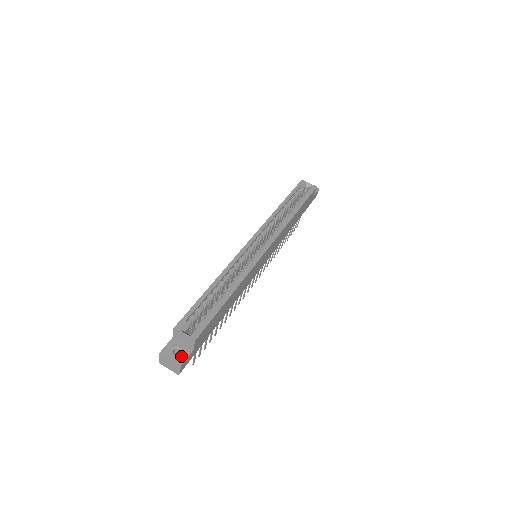
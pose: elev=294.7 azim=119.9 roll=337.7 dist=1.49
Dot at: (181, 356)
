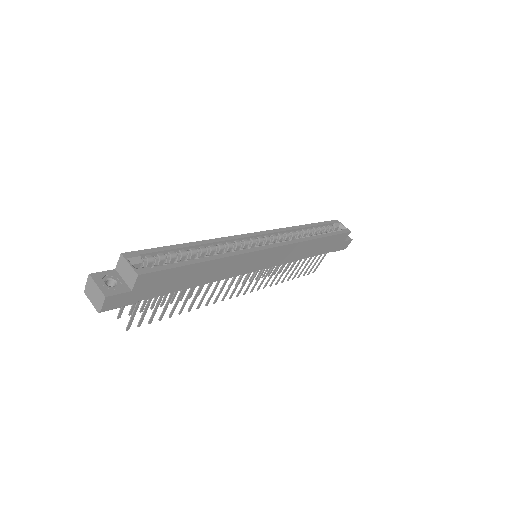
Dot at: (113, 289)
